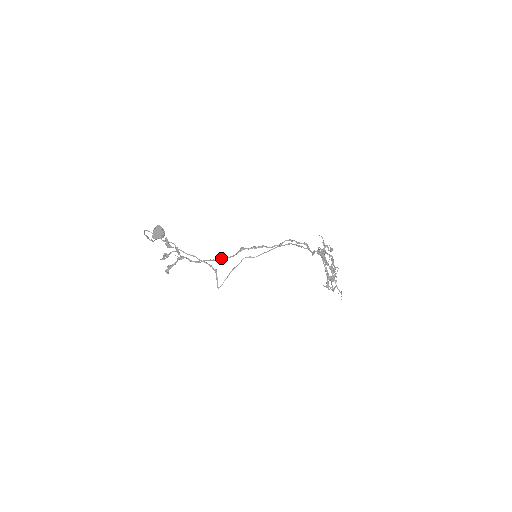
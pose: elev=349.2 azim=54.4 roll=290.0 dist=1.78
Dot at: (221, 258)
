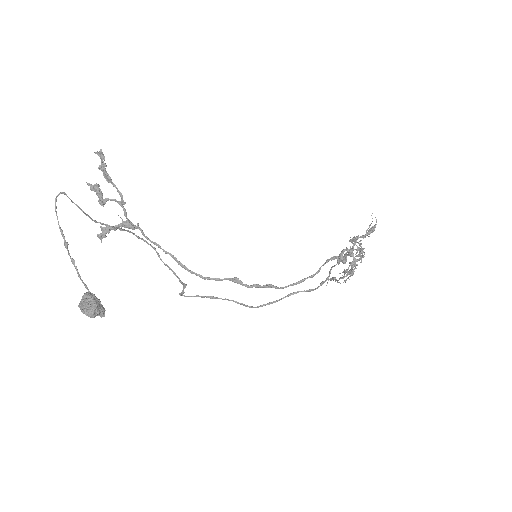
Dot at: (198, 275)
